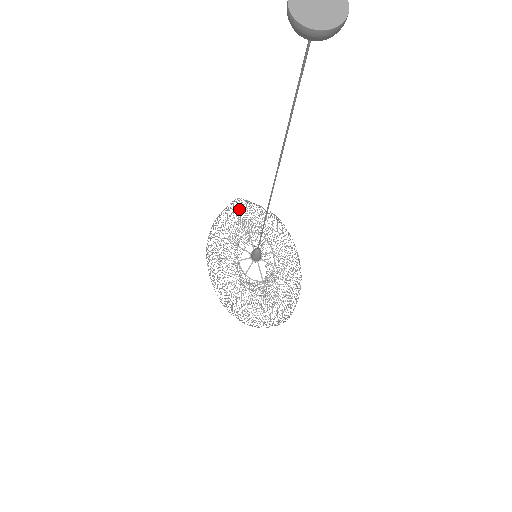
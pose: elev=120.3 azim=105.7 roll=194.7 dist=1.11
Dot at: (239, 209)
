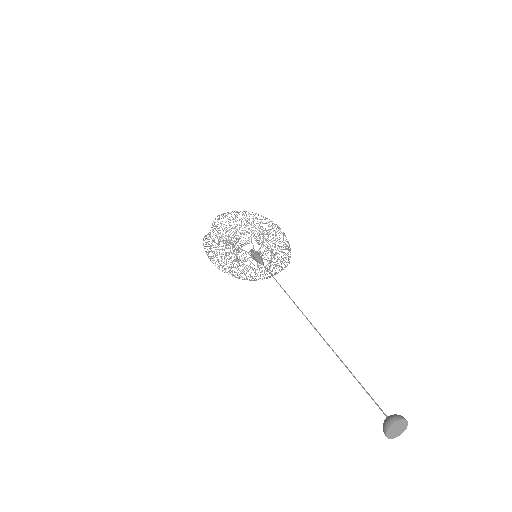
Dot at: occluded
